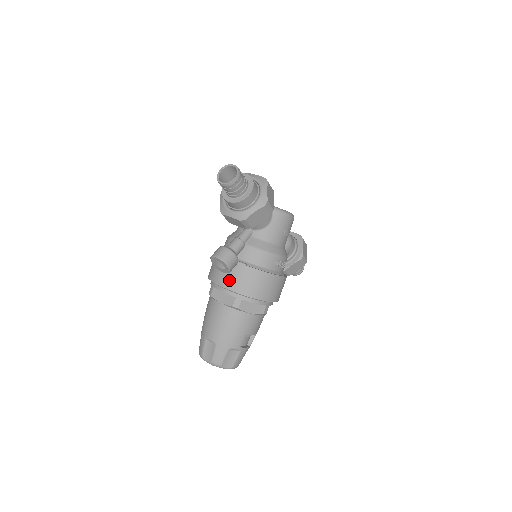
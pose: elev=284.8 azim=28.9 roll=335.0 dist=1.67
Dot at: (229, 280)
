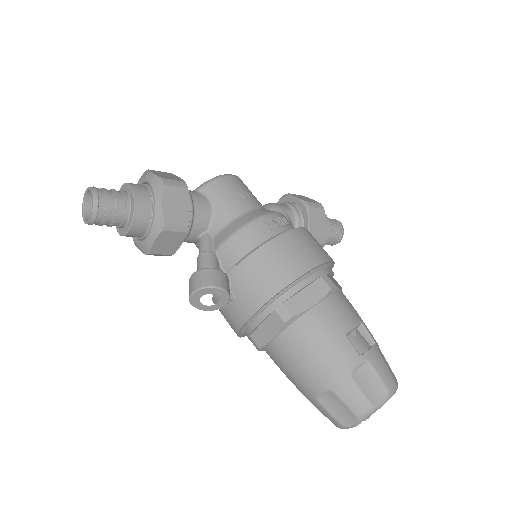
Dot at: (243, 303)
